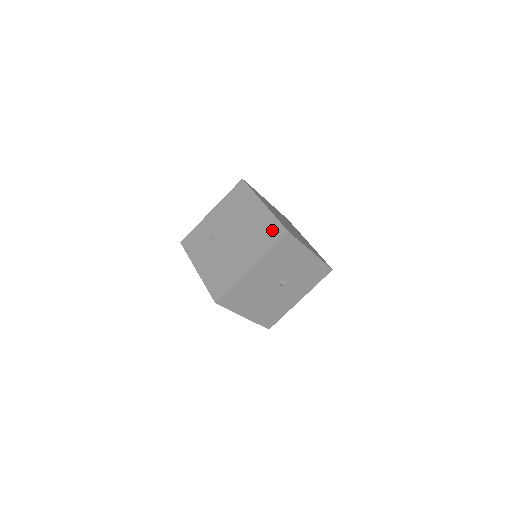
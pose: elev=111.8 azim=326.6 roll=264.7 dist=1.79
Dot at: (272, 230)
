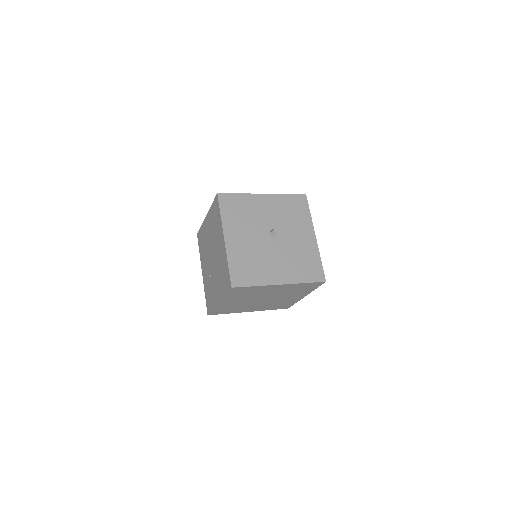
Dot at: (215, 210)
